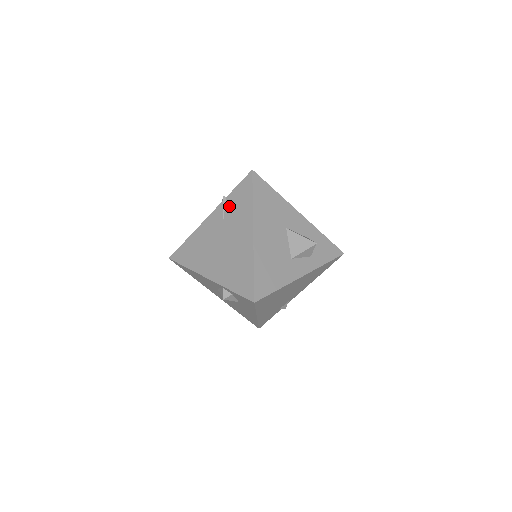
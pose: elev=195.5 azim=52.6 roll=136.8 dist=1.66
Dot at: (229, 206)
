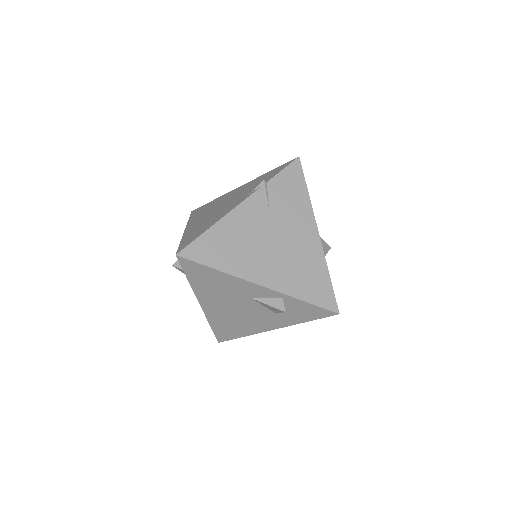
Dot at: (275, 195)
